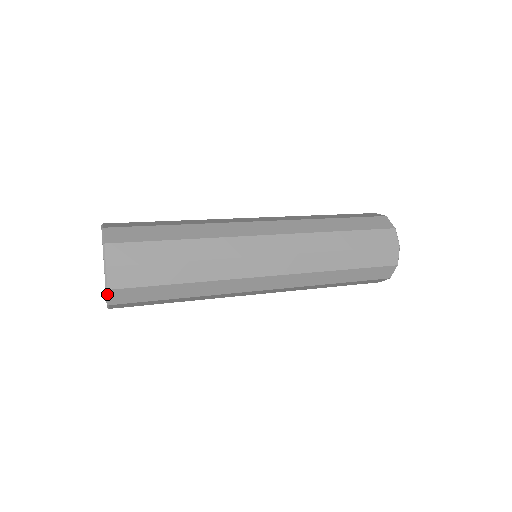
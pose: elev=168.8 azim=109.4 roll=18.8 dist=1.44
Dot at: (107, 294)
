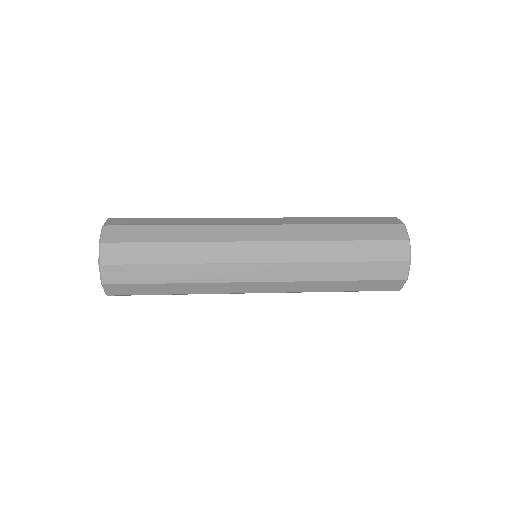
Dot at: (103, 287)
